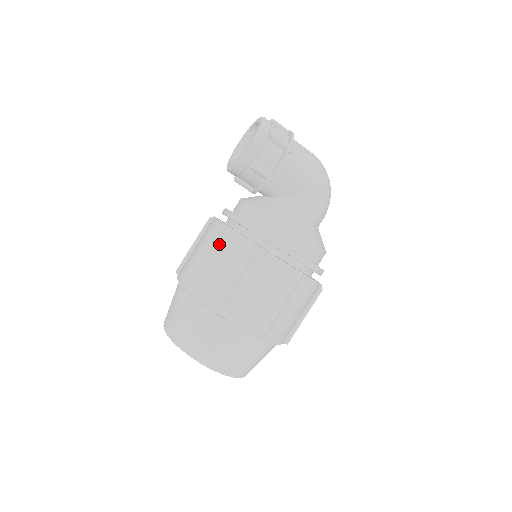
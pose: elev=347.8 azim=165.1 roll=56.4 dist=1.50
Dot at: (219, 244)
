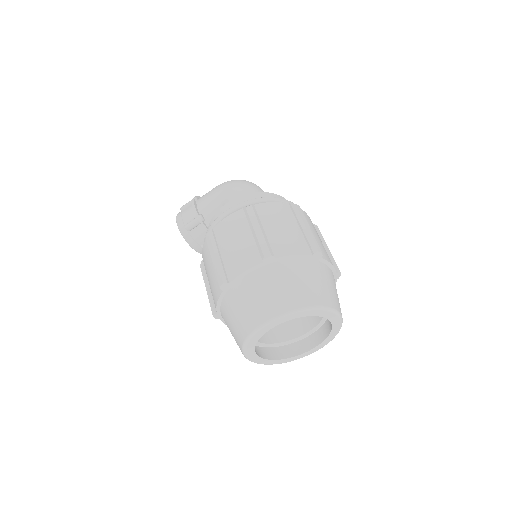
Dot at: occluded
